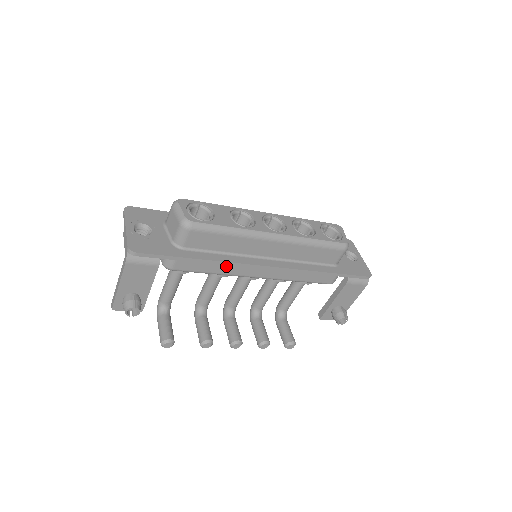
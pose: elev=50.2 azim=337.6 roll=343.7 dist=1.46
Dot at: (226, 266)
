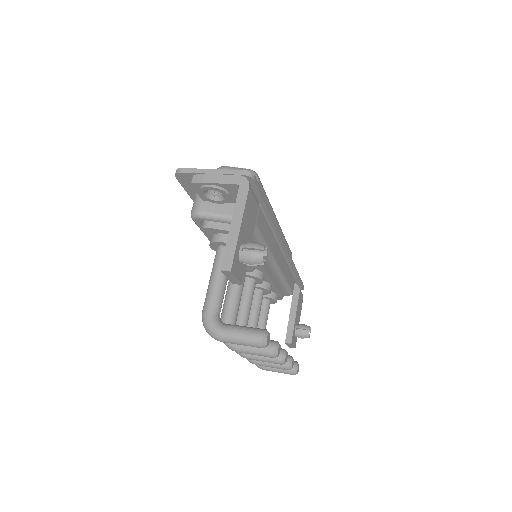
Dot at: (271, 237)
